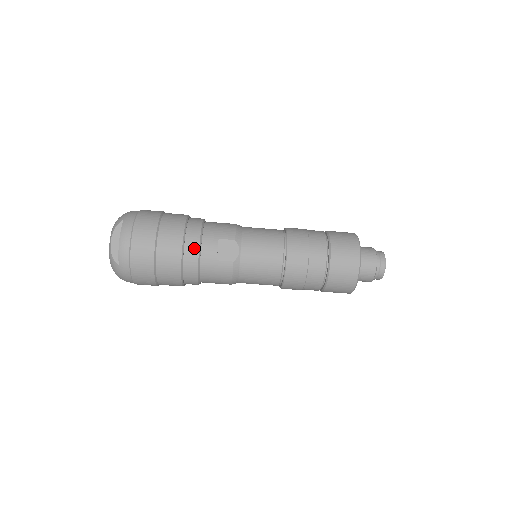
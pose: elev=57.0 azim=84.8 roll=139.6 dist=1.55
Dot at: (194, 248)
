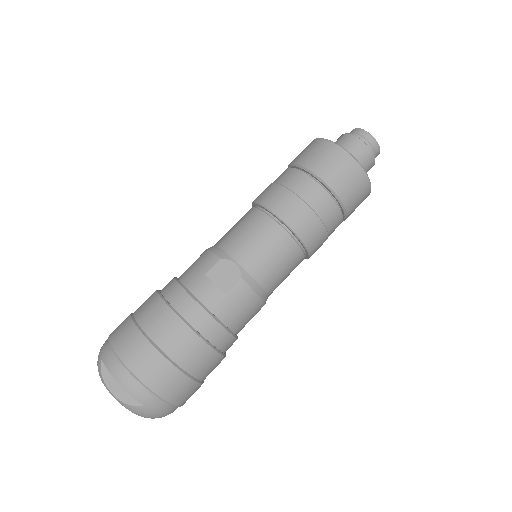
Dot at: (193, 308)
